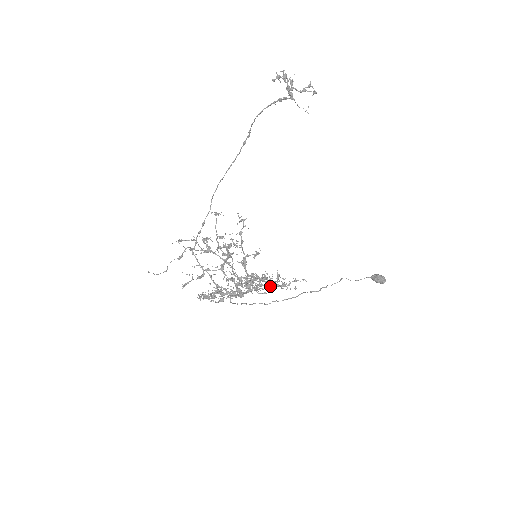
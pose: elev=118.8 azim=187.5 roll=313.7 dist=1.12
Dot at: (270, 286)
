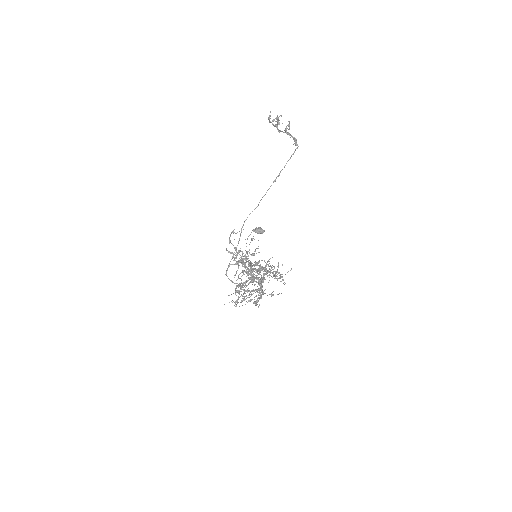
Dot at: occluded
